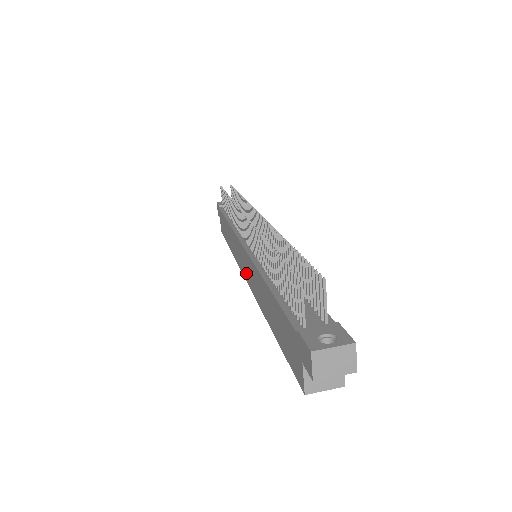
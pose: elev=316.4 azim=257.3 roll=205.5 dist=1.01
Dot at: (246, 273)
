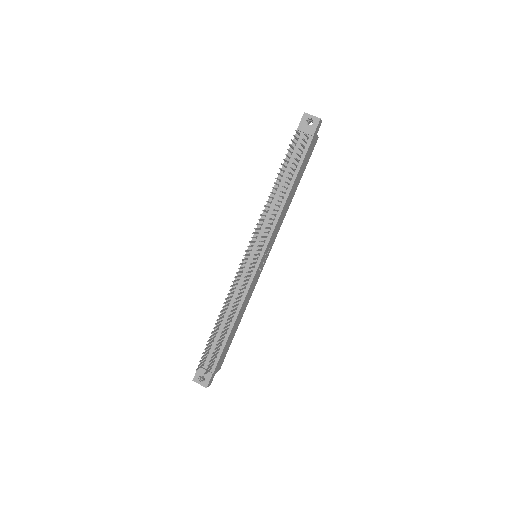
Dot at: occluded
